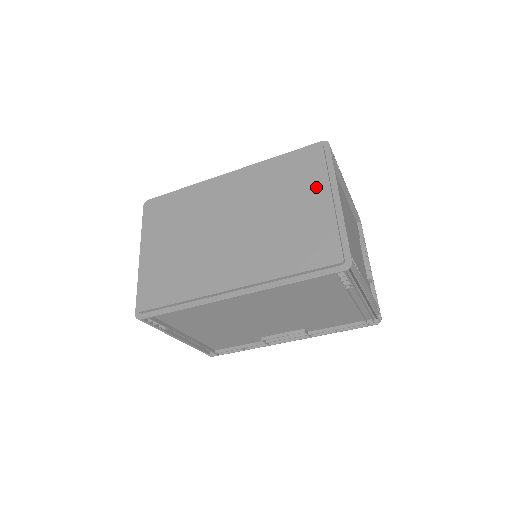
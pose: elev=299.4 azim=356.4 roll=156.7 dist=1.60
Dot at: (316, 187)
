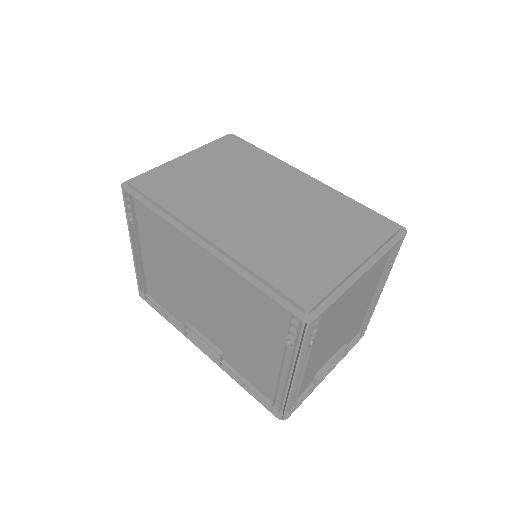
Dot at: (358, 246)
